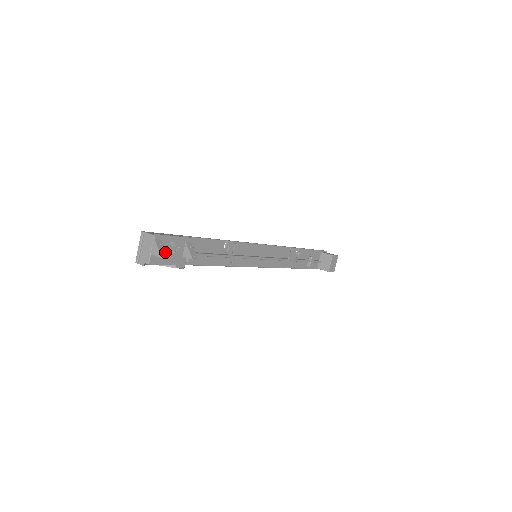
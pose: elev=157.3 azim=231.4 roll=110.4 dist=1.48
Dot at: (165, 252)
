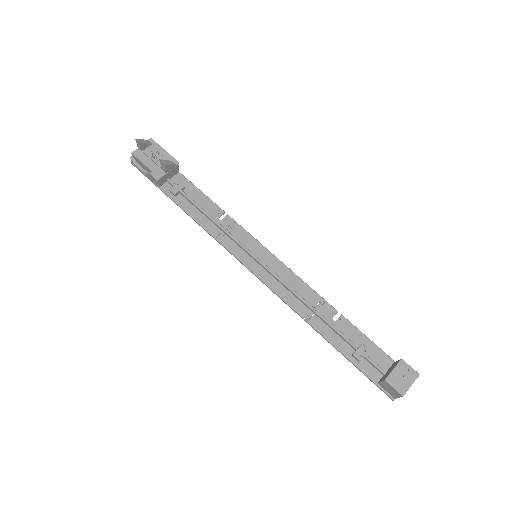
Dot at: (144, 143)
